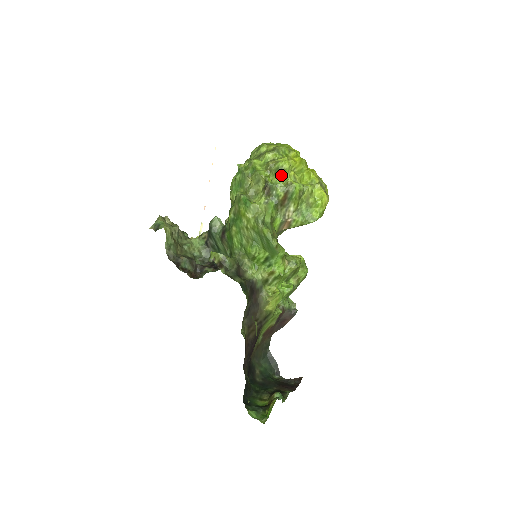
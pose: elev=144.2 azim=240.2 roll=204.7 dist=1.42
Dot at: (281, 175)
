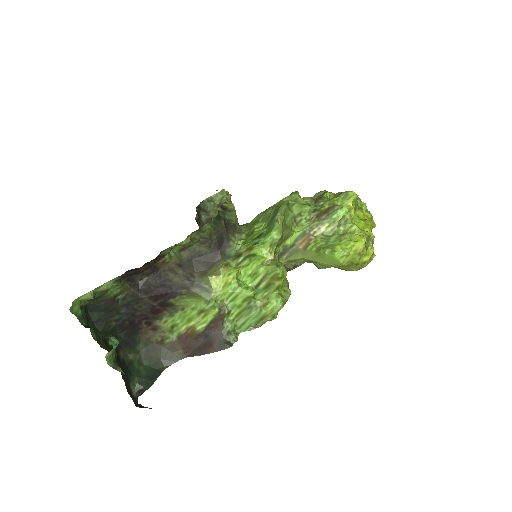
Dot at: (340, 197)
